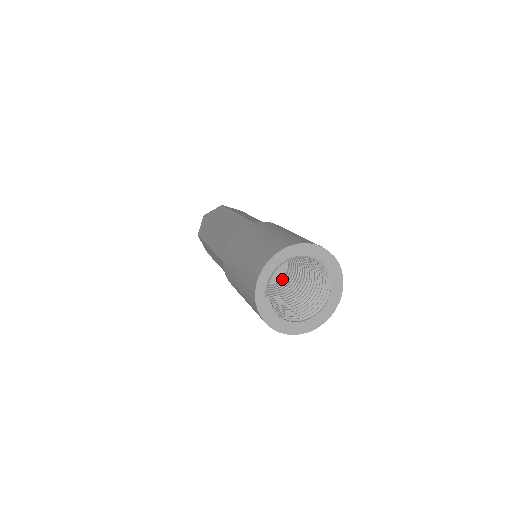
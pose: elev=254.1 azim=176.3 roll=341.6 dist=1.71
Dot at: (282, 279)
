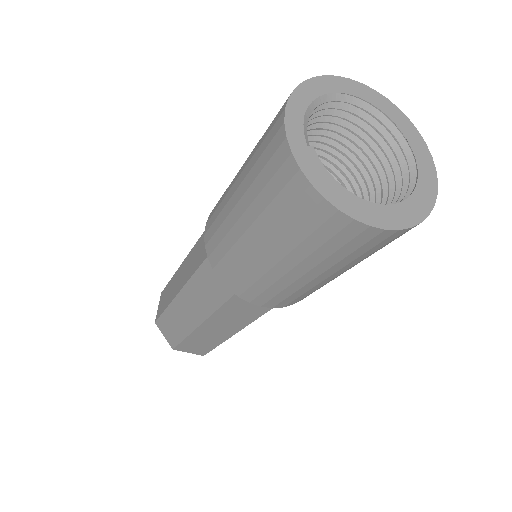
Dot at: occluded
